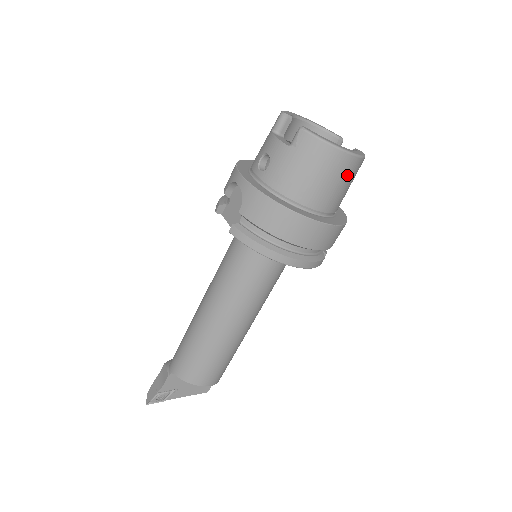
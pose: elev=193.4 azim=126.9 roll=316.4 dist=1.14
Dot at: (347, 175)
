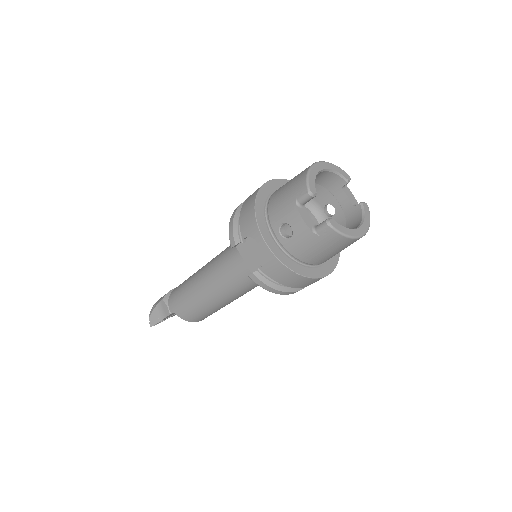
Dot at: occluded
